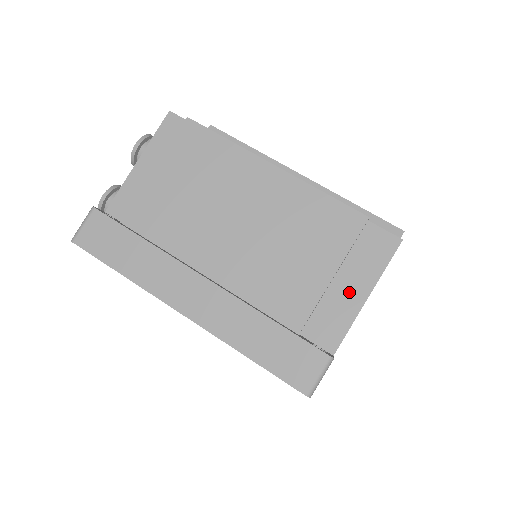
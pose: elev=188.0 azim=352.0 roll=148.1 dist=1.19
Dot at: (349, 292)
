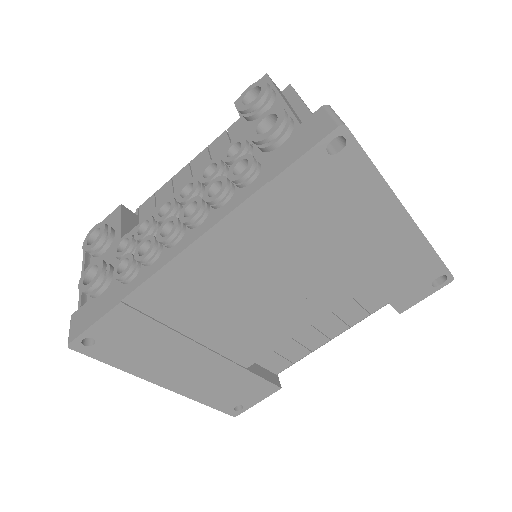
Dot at: occluded
